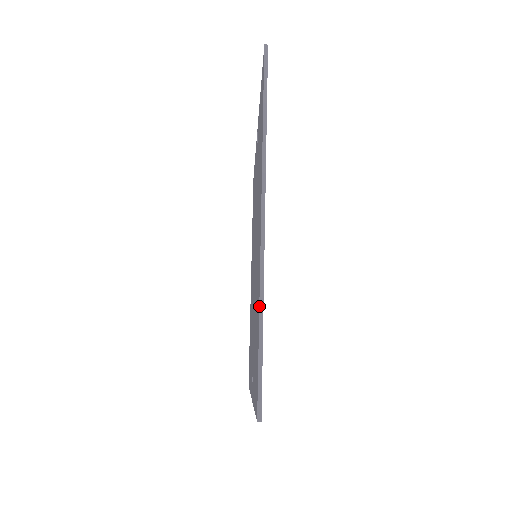
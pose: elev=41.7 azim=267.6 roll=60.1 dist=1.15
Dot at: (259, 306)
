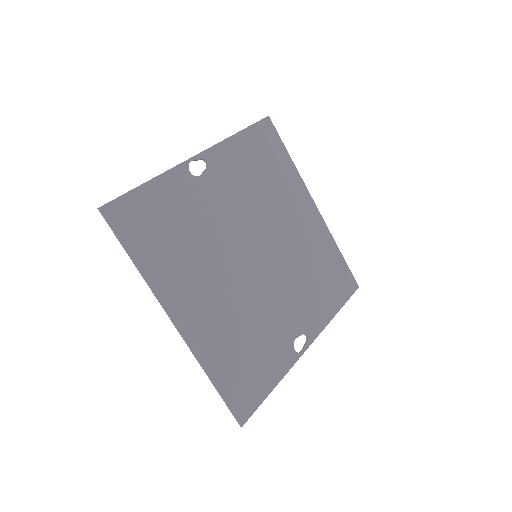
Dot at: occluded
